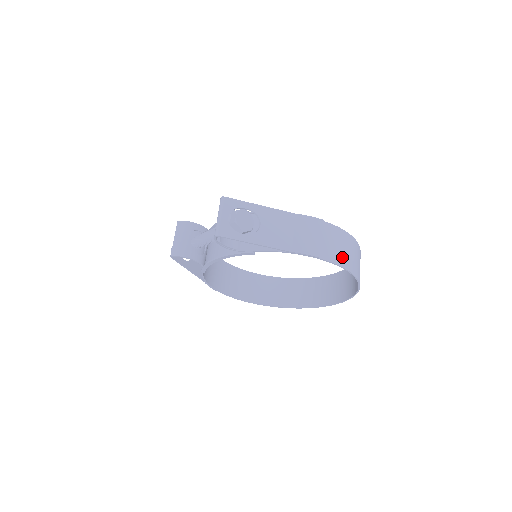
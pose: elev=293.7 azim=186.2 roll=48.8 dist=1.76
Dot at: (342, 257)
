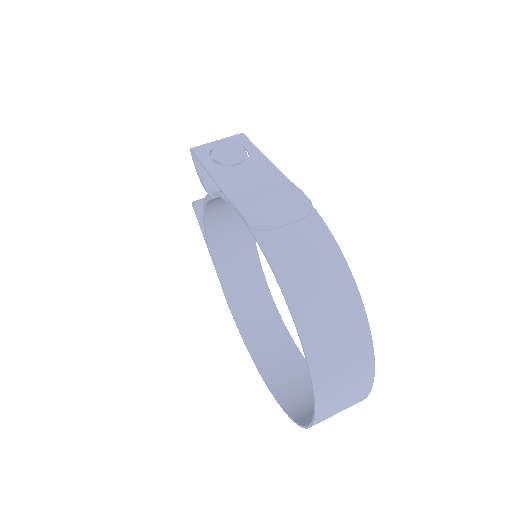
Dot at: (288, 259)
